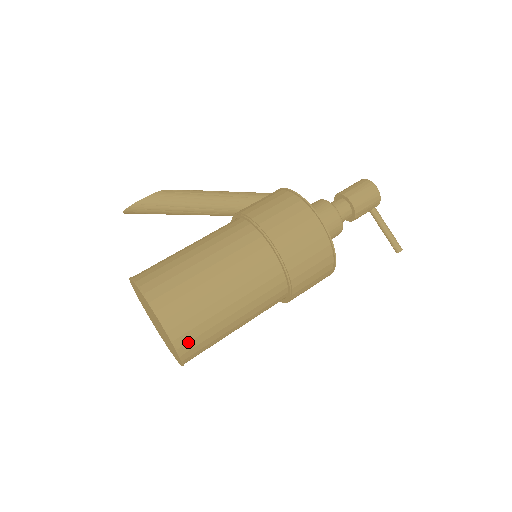
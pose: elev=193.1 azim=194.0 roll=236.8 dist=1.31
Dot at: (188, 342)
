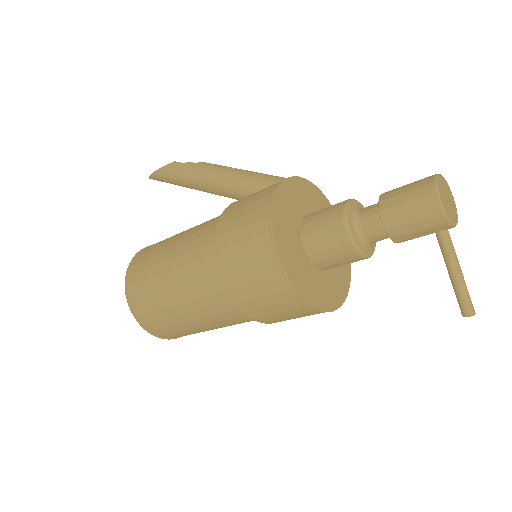
Dot at: (157, 329)
